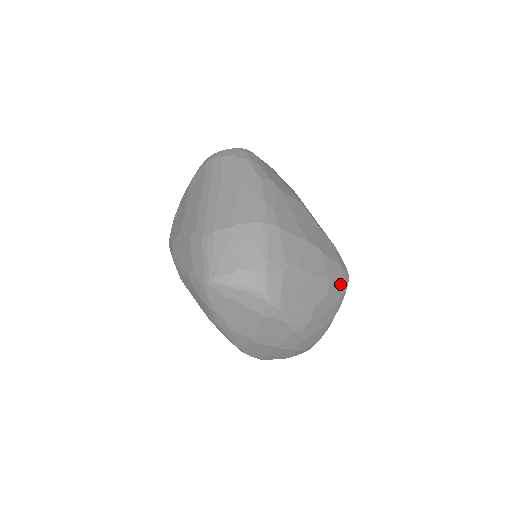
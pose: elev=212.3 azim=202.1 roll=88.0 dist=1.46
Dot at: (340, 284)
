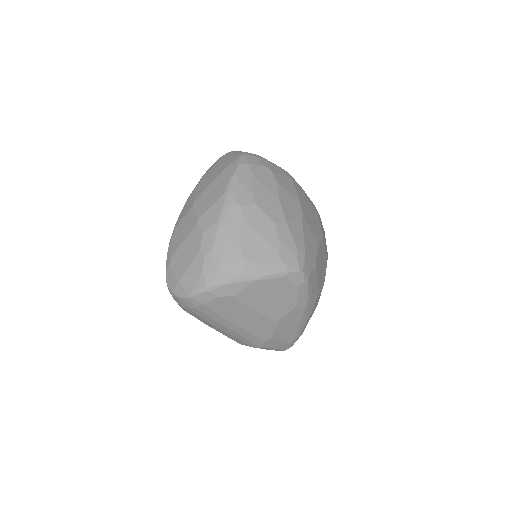
Dot at: (290, 248)
